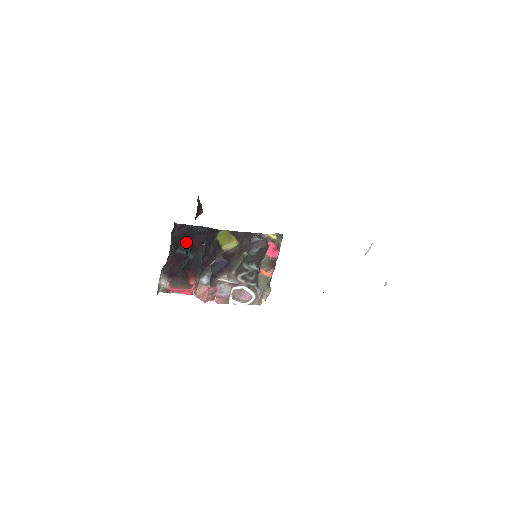
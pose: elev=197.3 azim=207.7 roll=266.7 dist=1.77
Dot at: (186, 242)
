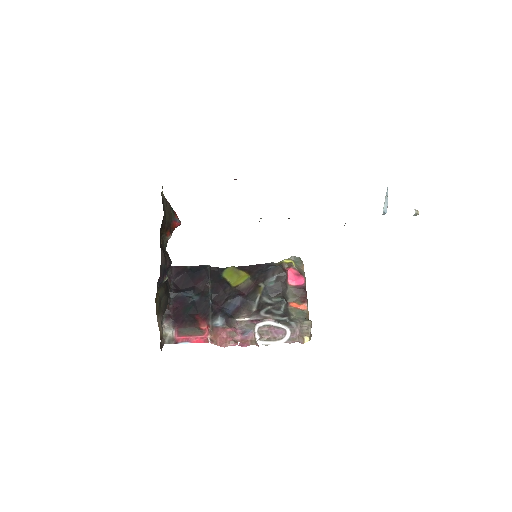
Dot at: (187, 284)
